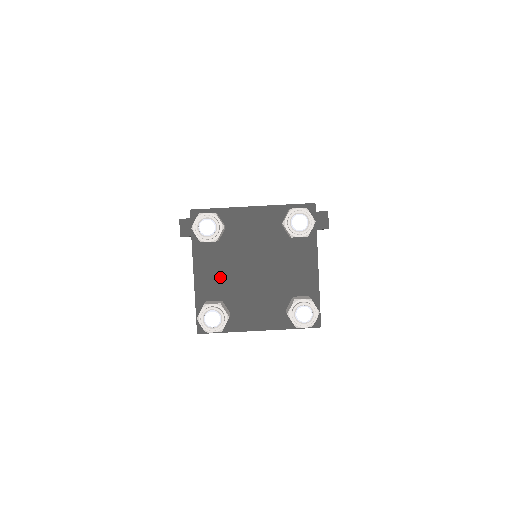
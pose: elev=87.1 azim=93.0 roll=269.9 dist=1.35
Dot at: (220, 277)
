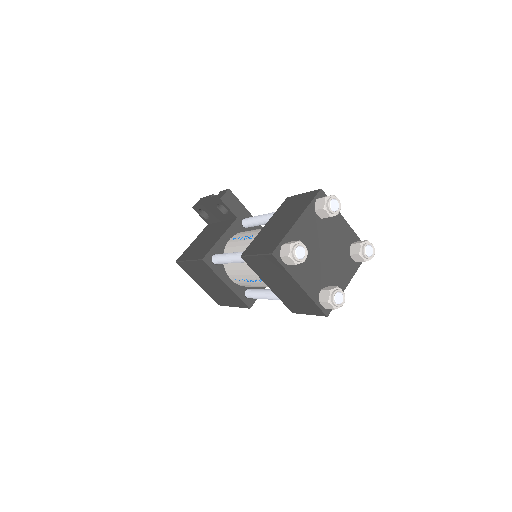
Dot at: (307, 237)
